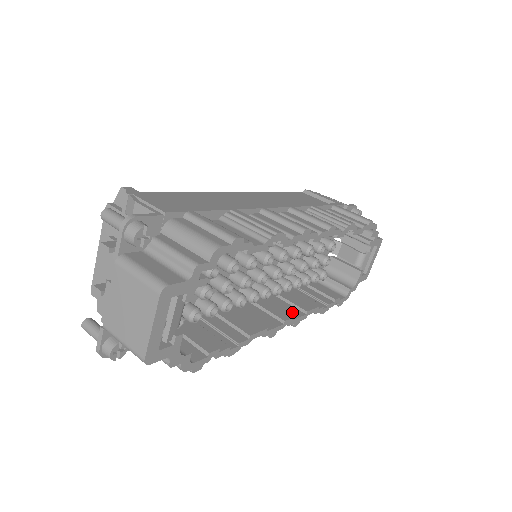
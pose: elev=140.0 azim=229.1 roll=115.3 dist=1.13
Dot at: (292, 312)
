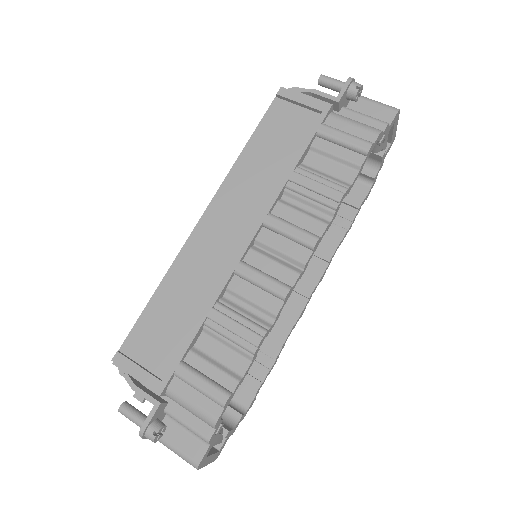
Dot at: (315, 269)
